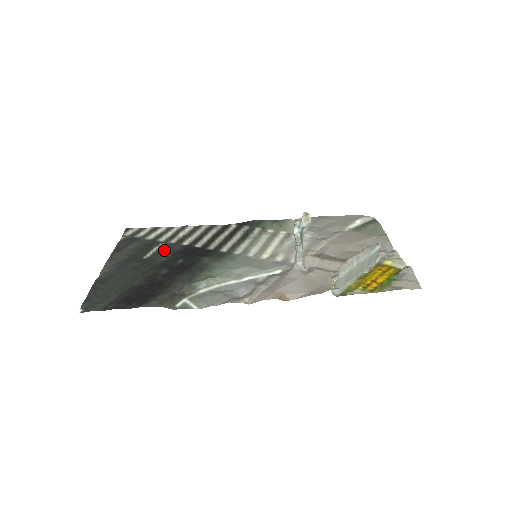
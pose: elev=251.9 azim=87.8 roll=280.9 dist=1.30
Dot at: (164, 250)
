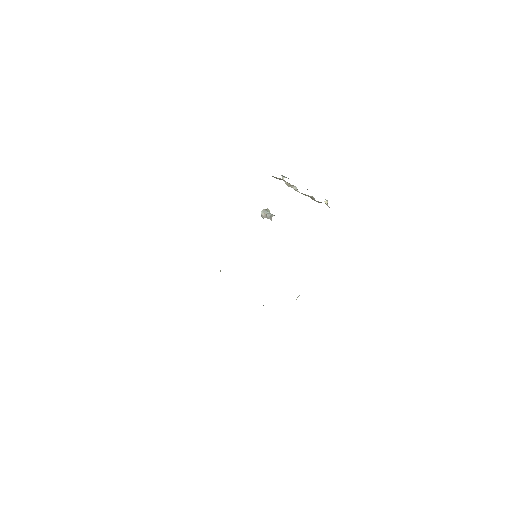
Dot at: occluded
